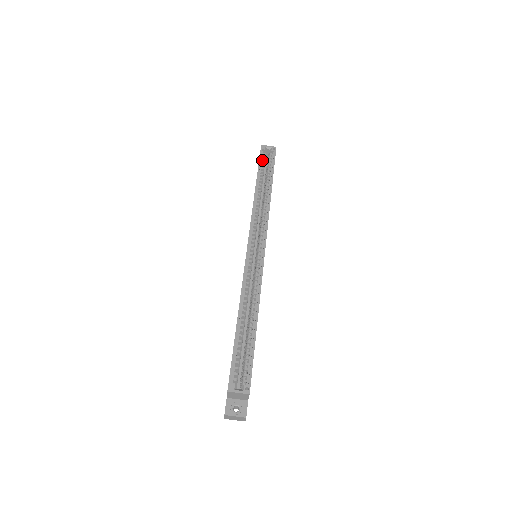
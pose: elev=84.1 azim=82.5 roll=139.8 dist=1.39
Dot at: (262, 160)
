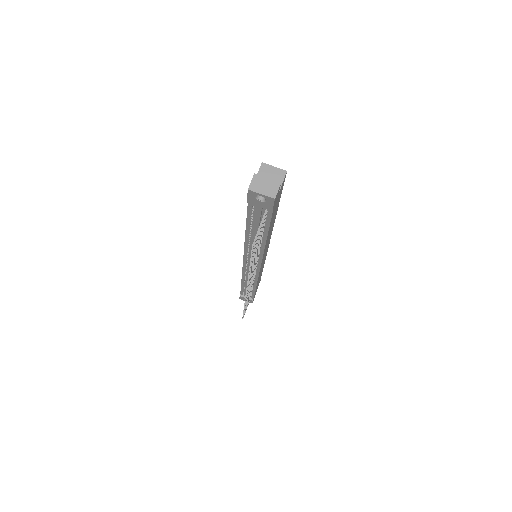
Dot at: occluded
